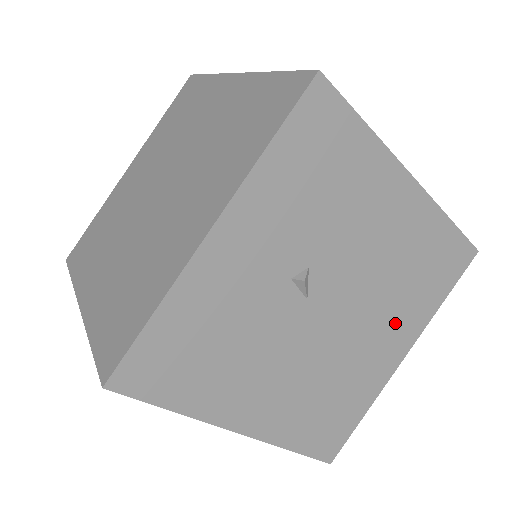
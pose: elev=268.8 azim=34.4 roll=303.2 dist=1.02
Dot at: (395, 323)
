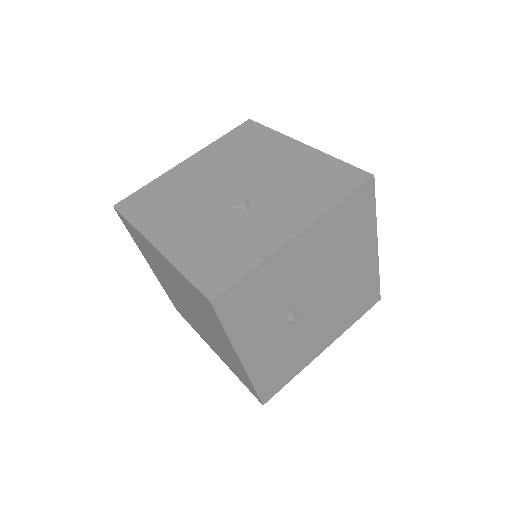
Dot at: (356, 252)
